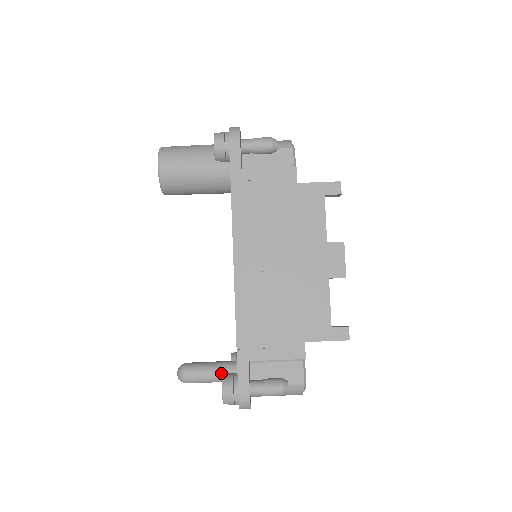
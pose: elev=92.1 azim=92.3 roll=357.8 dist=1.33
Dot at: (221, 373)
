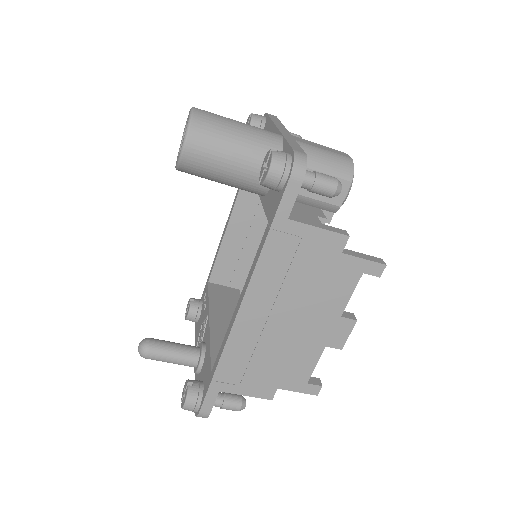
Dot at: (183, 361)
